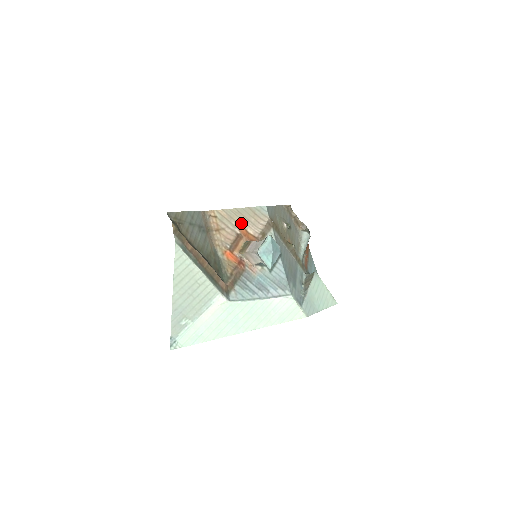
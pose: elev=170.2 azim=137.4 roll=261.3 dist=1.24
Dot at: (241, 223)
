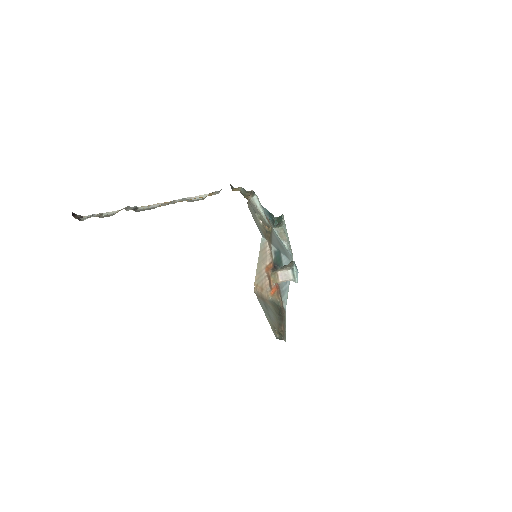
Dot at: (263, 267)
